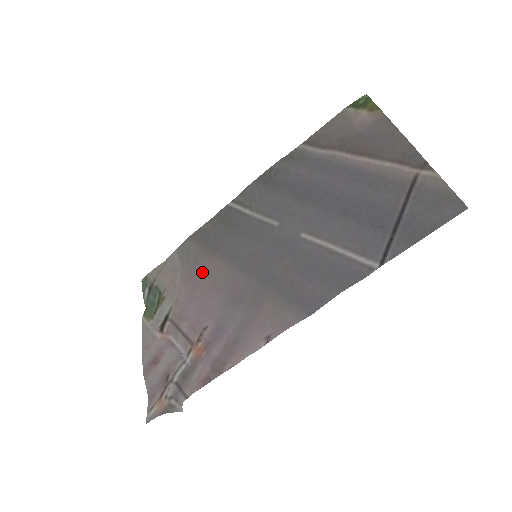
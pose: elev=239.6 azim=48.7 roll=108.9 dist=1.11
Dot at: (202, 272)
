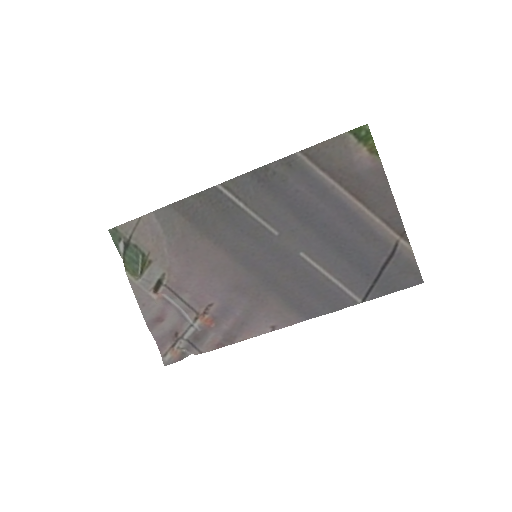
Dot at: (197, 252)
